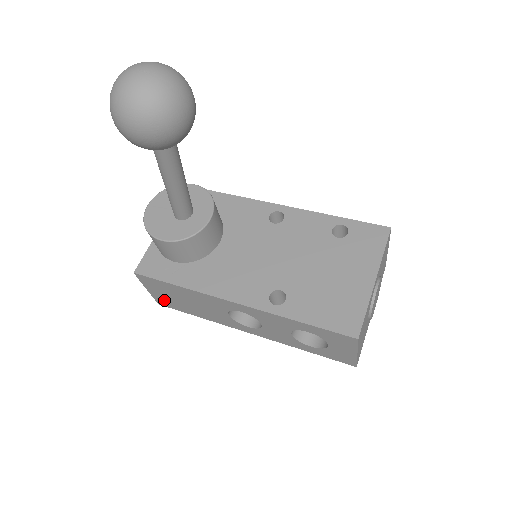
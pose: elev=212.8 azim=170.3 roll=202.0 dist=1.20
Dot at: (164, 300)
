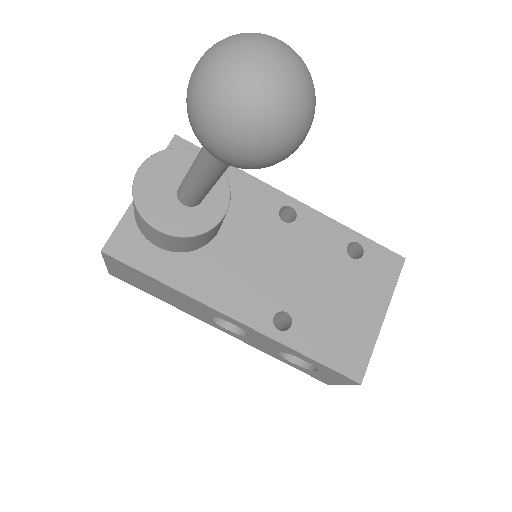
Dot at: (123, 276)
